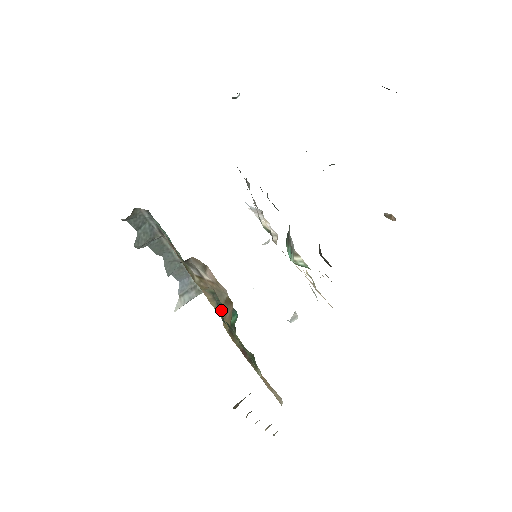
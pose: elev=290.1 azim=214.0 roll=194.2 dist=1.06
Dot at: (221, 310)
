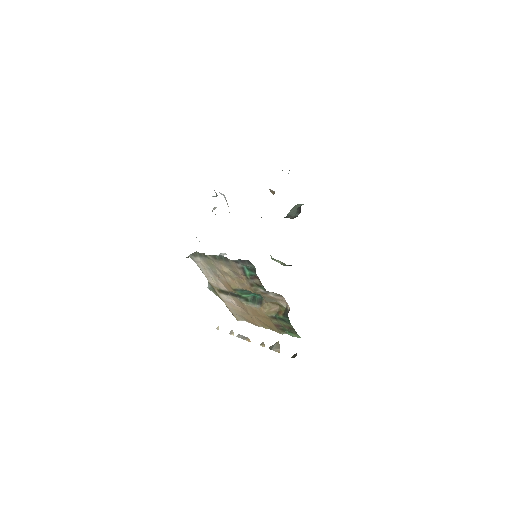
Dot at: (242, 292)
